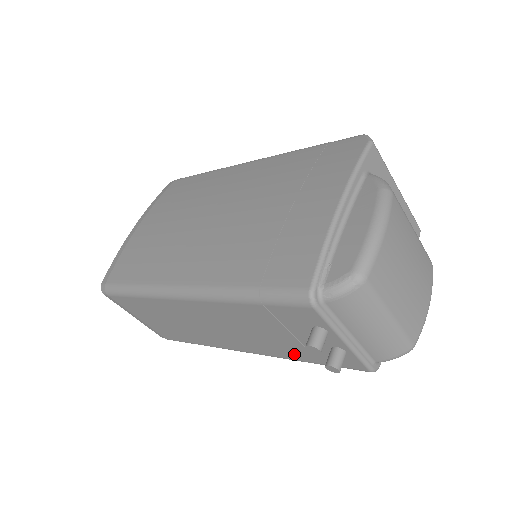
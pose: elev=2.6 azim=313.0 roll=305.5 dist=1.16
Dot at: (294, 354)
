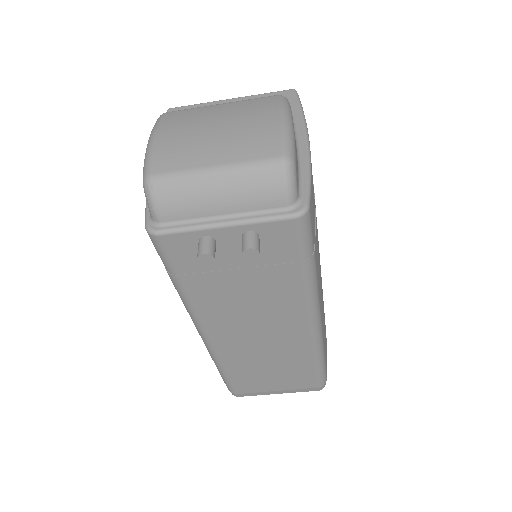
Dot at: (288, 282)
